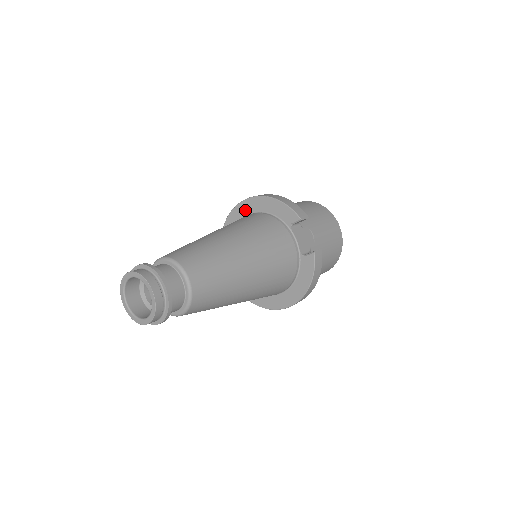
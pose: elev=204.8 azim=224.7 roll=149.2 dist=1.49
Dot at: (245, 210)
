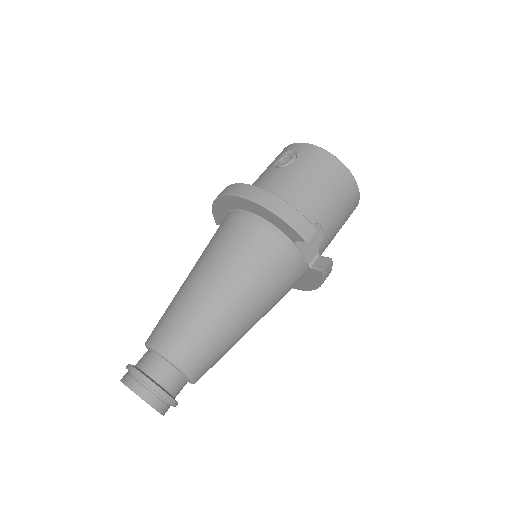
Dot at: (236, 204)
